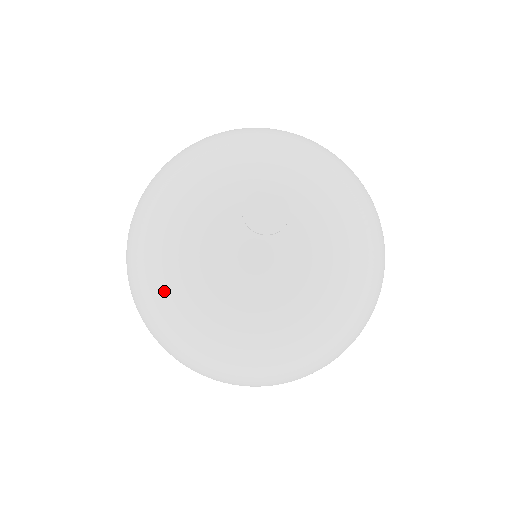
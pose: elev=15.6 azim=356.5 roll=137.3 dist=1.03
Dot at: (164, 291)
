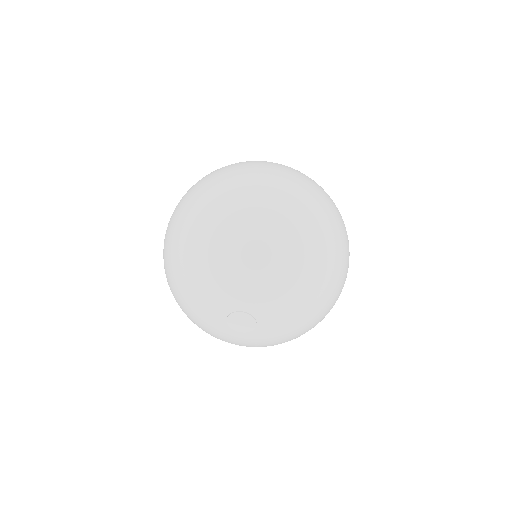
Dot at: occluded
